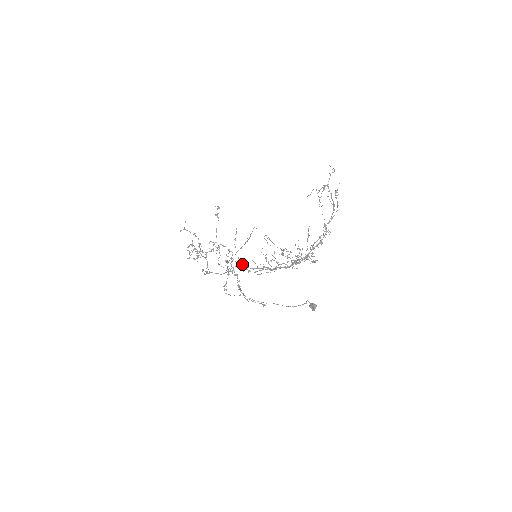
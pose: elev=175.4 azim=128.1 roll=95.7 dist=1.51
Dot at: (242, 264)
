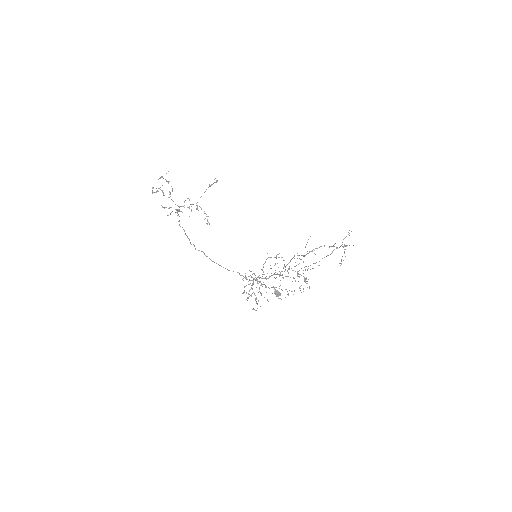
Dot at: (258, 276)
